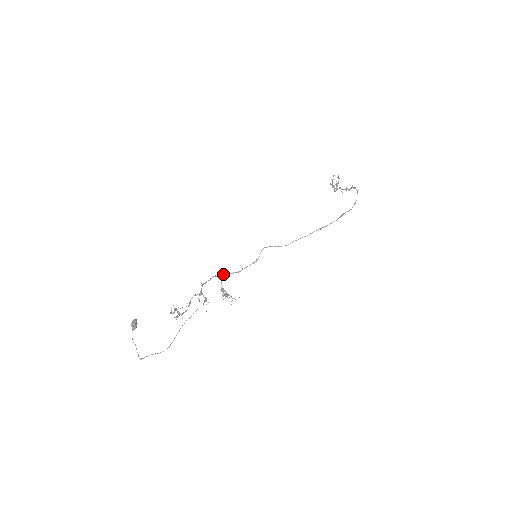
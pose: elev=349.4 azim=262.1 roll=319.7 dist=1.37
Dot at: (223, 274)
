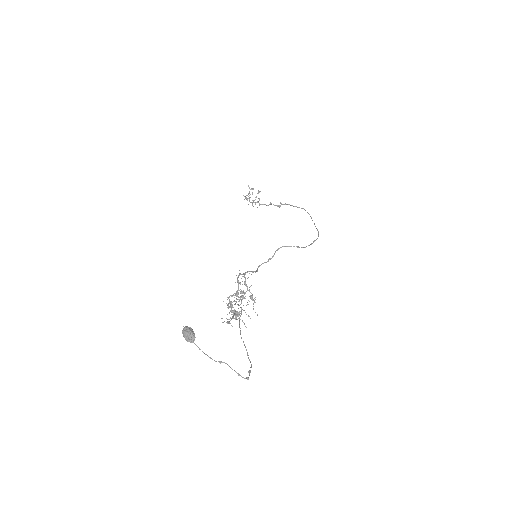
Dot at: (247, 272)
